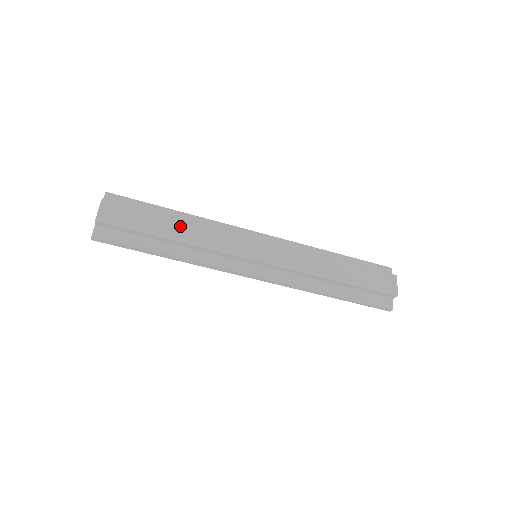
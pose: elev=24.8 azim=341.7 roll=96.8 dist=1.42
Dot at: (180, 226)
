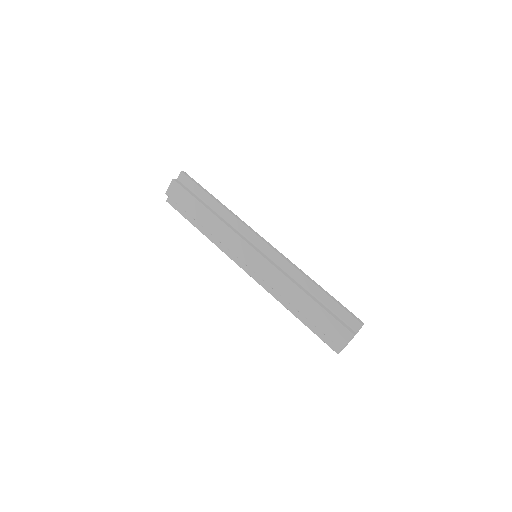
Dot at: (207, 216)
